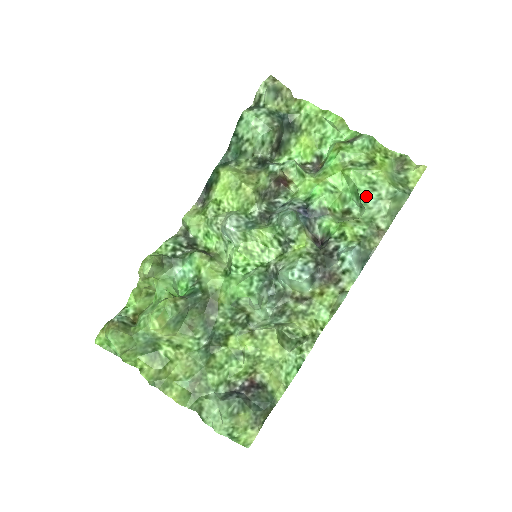
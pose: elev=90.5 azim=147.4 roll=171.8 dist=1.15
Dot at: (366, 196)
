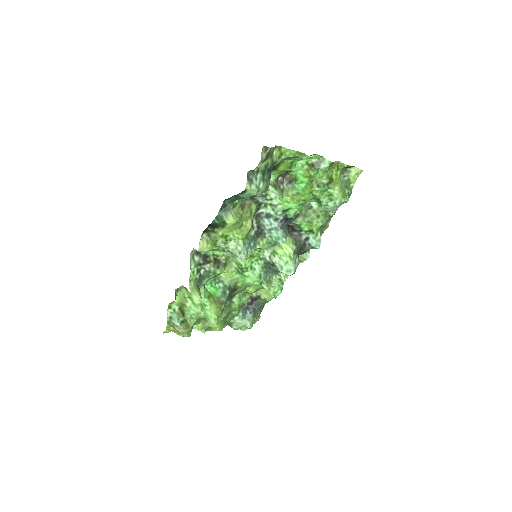
Dot at: (326, 206)
